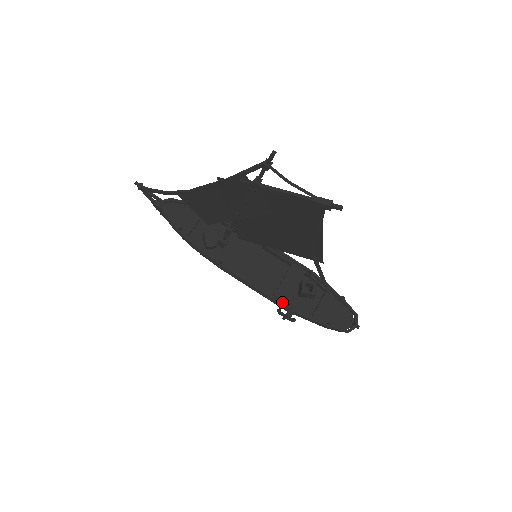
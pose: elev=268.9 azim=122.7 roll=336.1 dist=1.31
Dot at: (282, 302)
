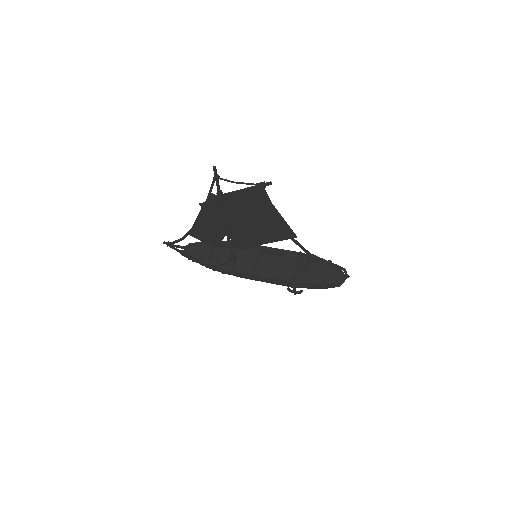
Dot at: (285, 279)
